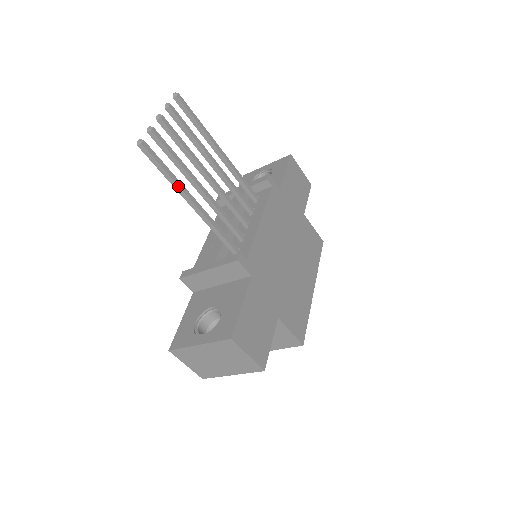
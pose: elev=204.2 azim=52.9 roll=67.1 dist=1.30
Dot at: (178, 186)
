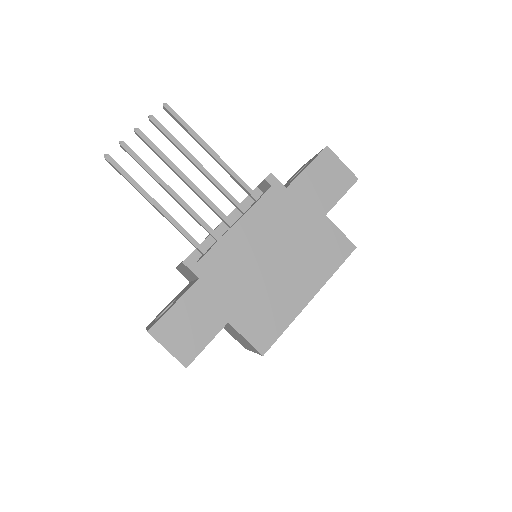
Dot at: (140, 192)
